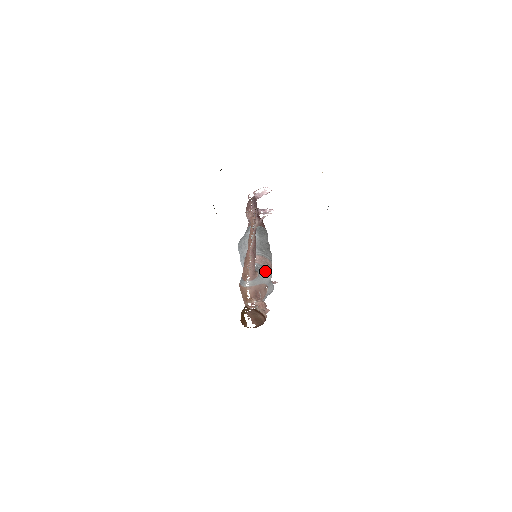
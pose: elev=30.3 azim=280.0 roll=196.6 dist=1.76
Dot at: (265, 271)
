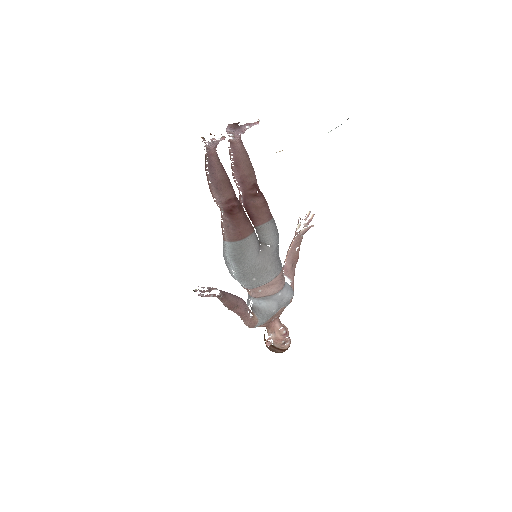
Dot at: (264, 315)
